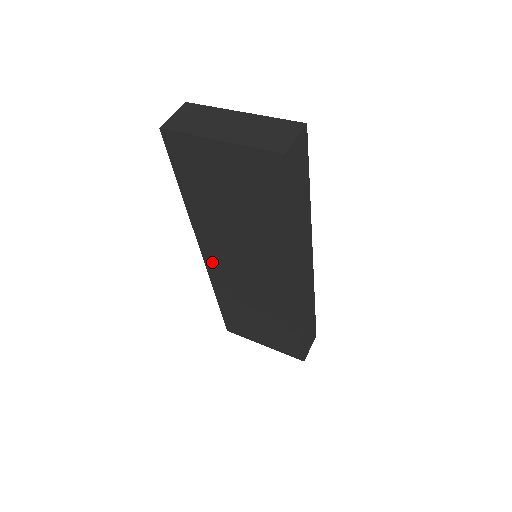
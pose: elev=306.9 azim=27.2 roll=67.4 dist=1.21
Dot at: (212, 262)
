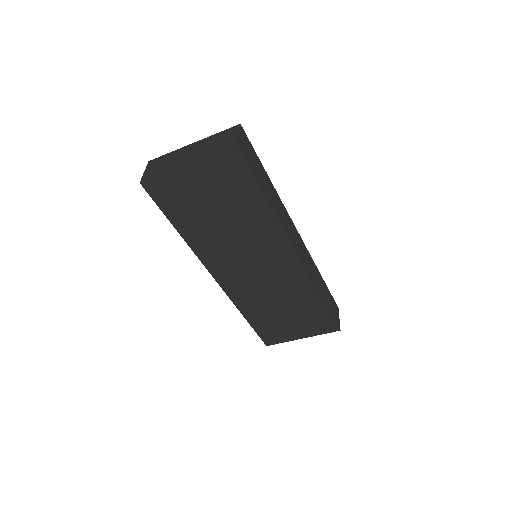
Dot at: (225, 281)
